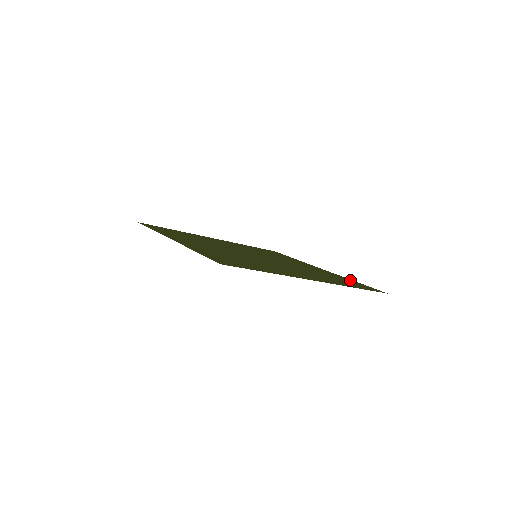
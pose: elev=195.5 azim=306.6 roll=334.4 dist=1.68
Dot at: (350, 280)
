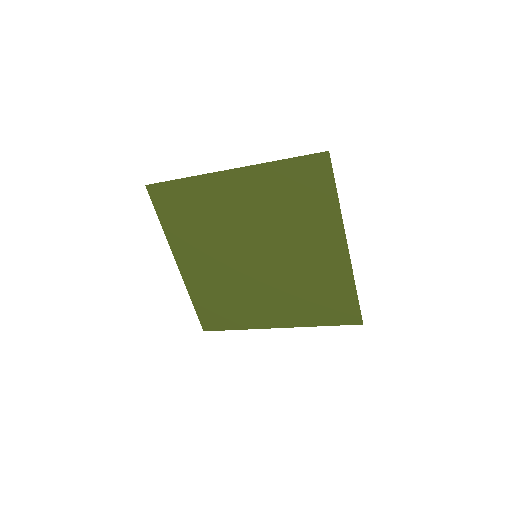
Dot at: (321, 320)
